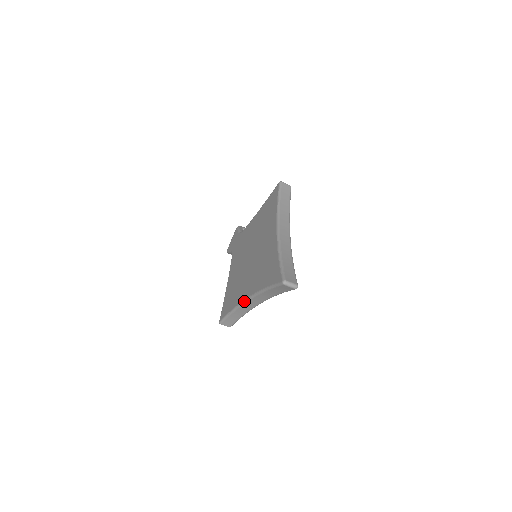
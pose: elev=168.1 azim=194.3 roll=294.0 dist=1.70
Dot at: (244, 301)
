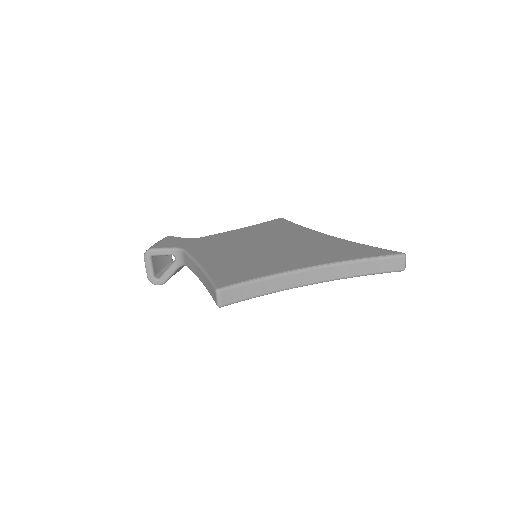
Dot at: (301, 269)
